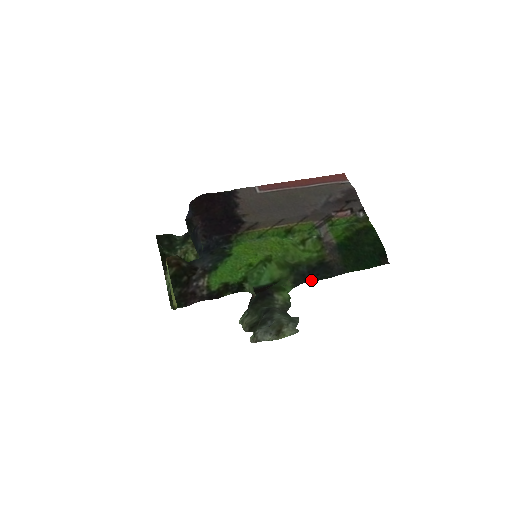
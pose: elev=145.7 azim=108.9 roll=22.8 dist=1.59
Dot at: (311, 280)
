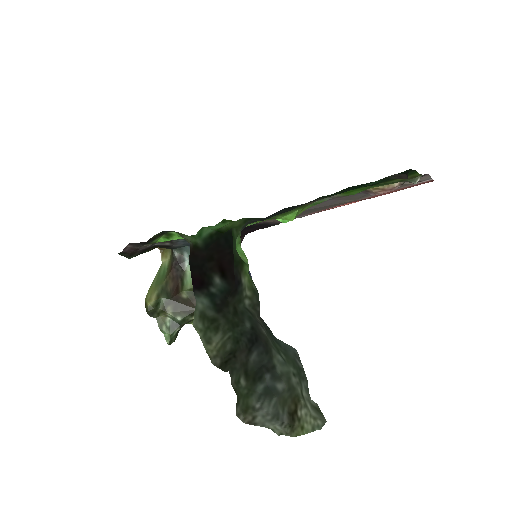
Dot at: (263, 220)
